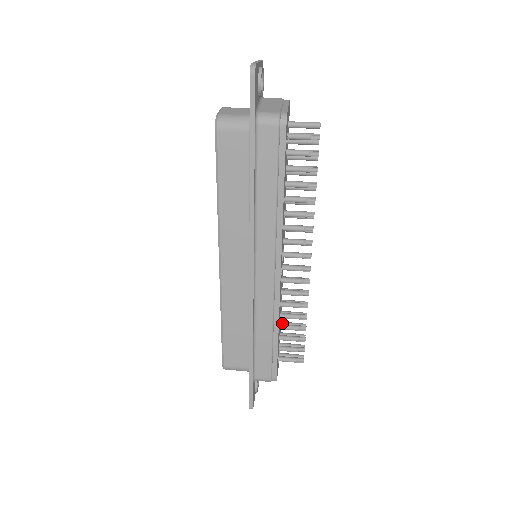
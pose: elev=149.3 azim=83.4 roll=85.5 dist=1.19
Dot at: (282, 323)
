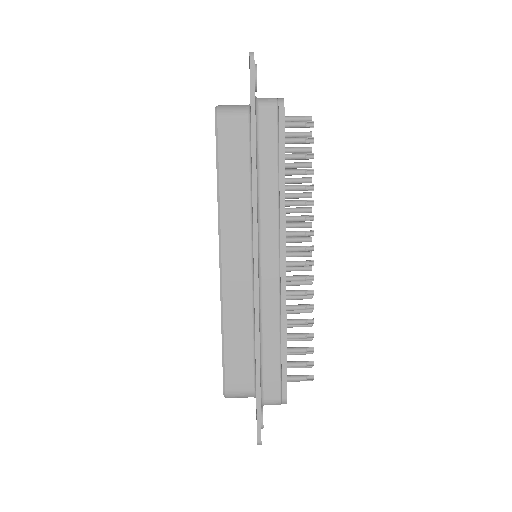
Dot at: occluded
